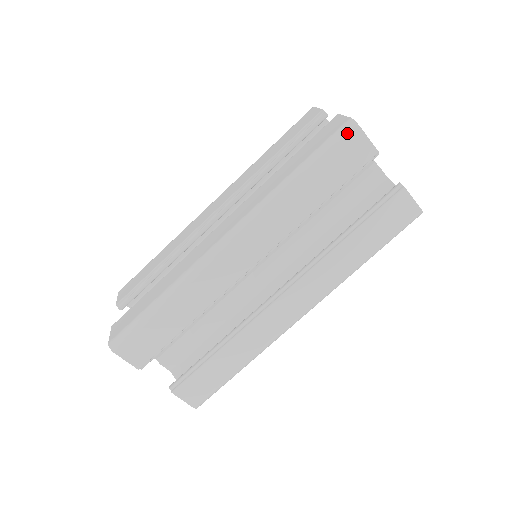
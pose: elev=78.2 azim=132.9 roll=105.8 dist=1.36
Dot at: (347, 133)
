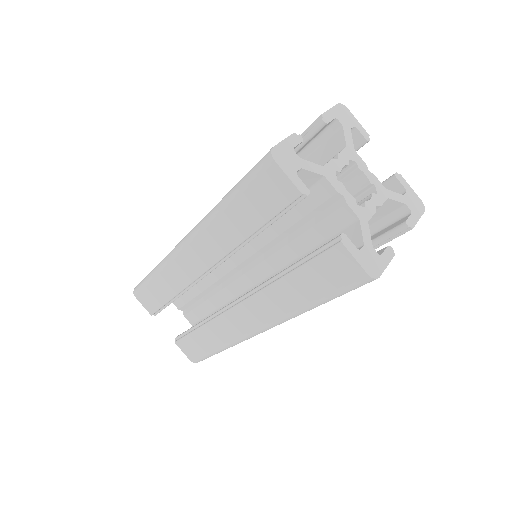
Dot at: (263, 166)
